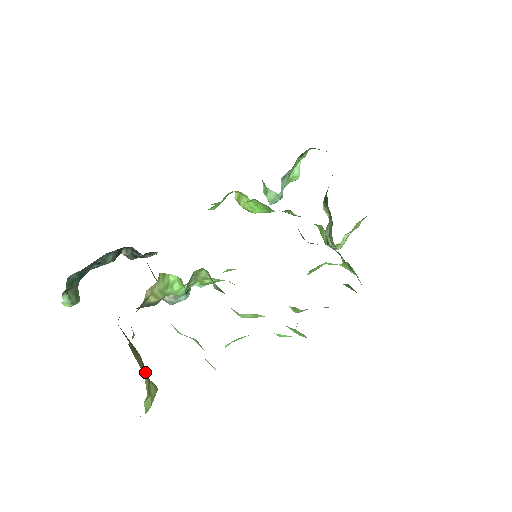
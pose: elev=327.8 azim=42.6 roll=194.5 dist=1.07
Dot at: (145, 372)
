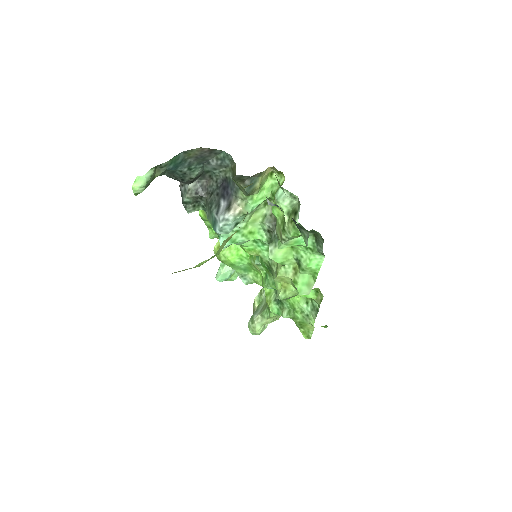
Dot at: occluded
